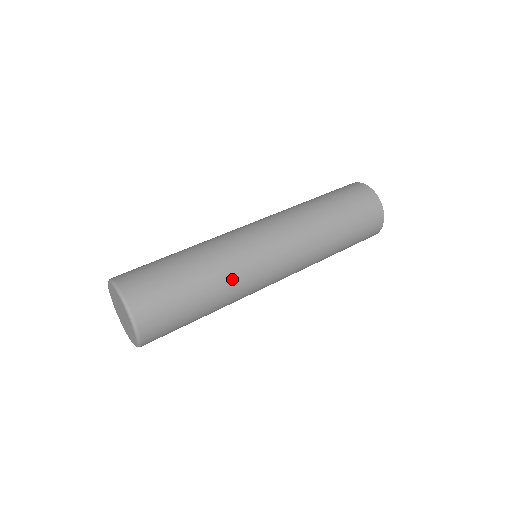
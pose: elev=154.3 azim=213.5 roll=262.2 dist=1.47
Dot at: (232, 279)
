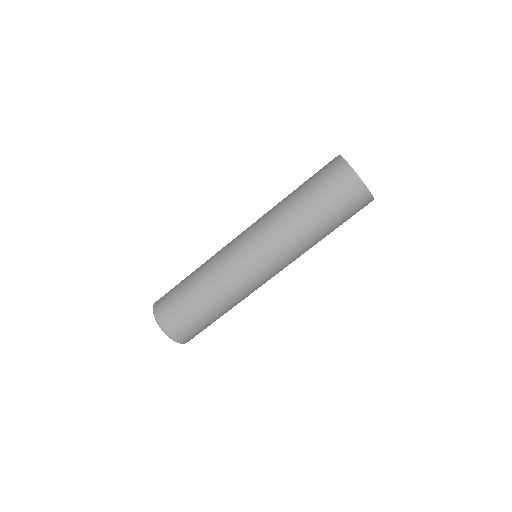
Dot at: (216, 276)
